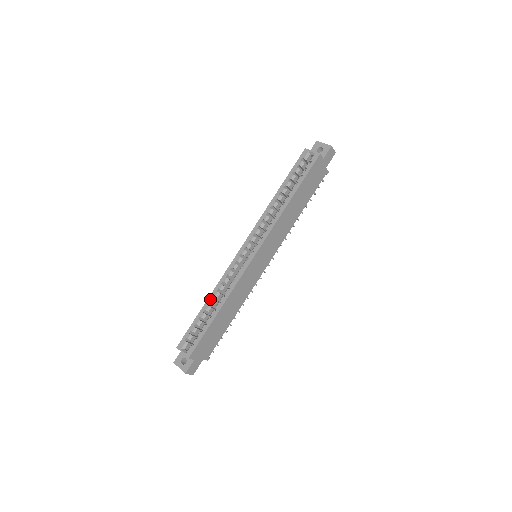
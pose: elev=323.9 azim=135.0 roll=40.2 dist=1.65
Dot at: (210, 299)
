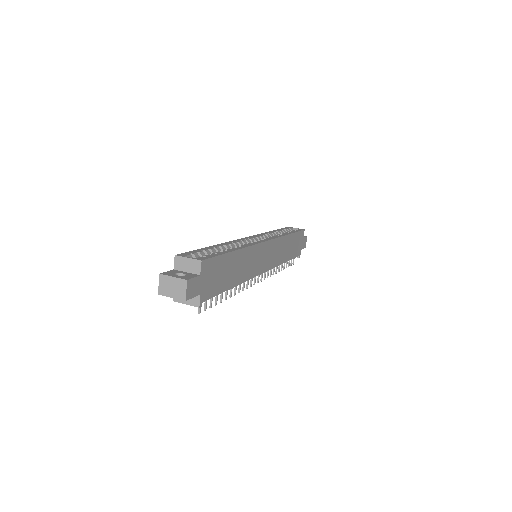
Dot at: (219, 245)
